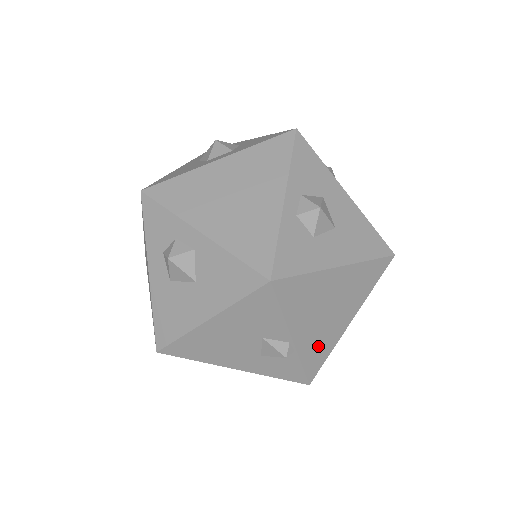
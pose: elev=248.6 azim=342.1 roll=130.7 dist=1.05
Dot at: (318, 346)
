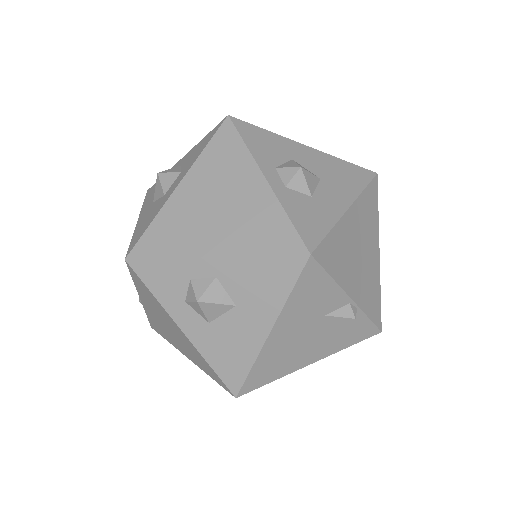
Dot at: (370, 292)
